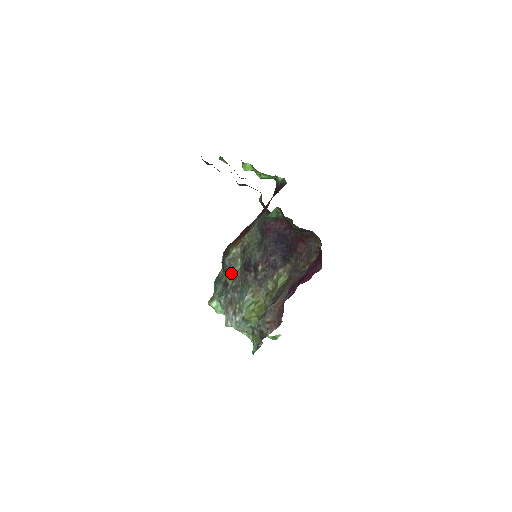
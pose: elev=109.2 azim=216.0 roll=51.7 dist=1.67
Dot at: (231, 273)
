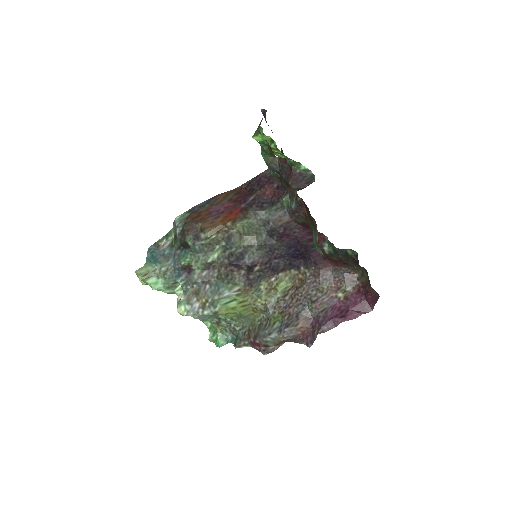
Dot at: (203, 261)
